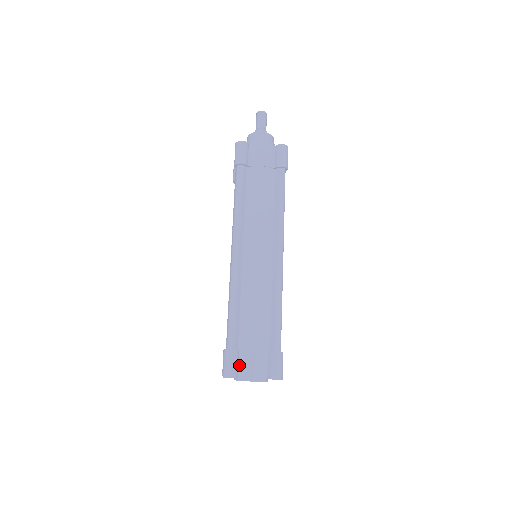
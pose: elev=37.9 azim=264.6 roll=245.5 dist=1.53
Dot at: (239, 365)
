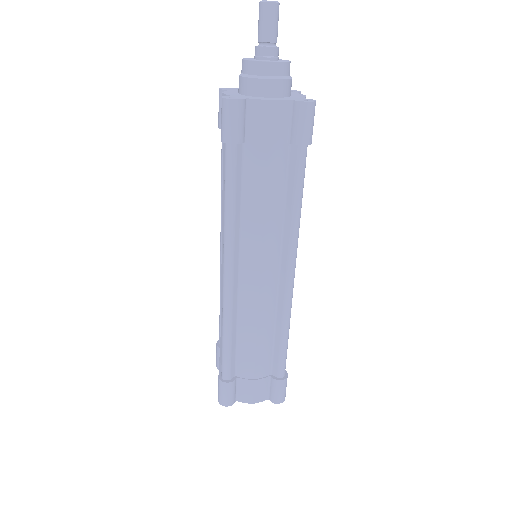
Dot at: (236, 391)
